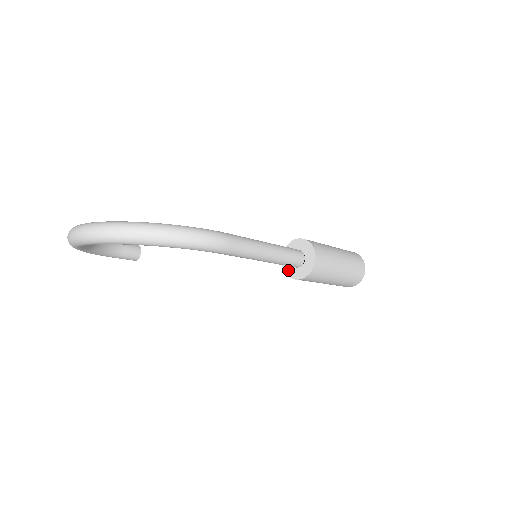
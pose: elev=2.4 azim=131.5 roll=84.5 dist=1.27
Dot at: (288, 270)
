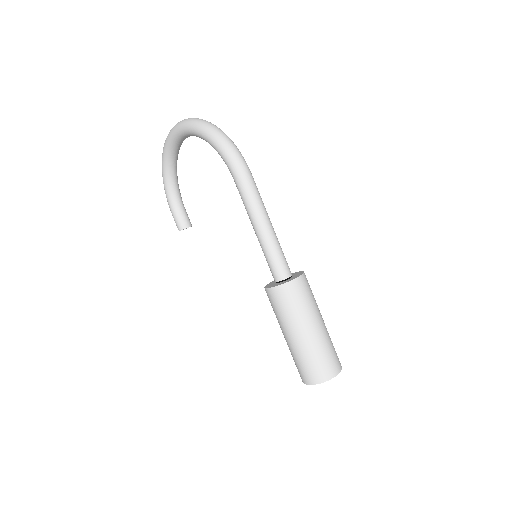
Dot at: (269, 285)
